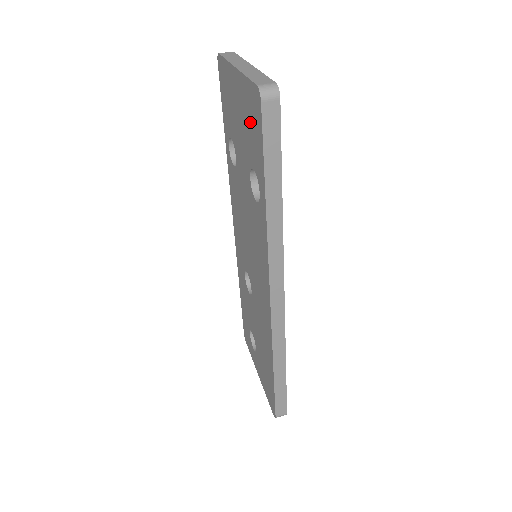
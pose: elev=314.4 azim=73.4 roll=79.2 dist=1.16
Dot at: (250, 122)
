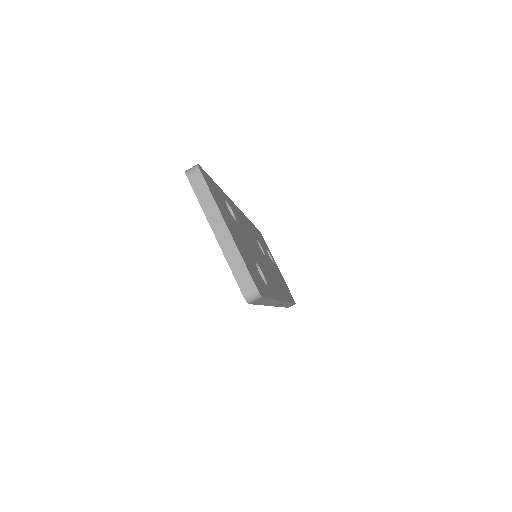
Dot at: occluded
